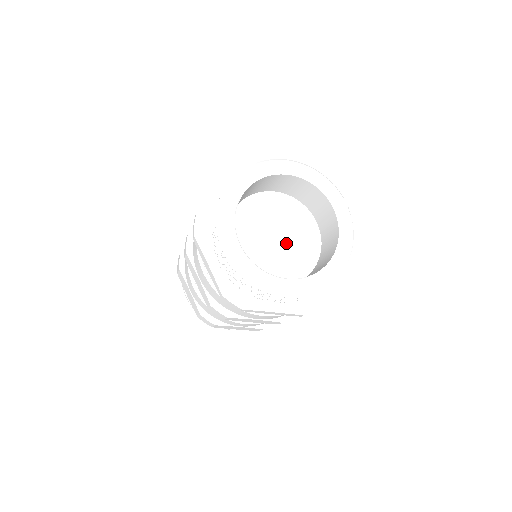
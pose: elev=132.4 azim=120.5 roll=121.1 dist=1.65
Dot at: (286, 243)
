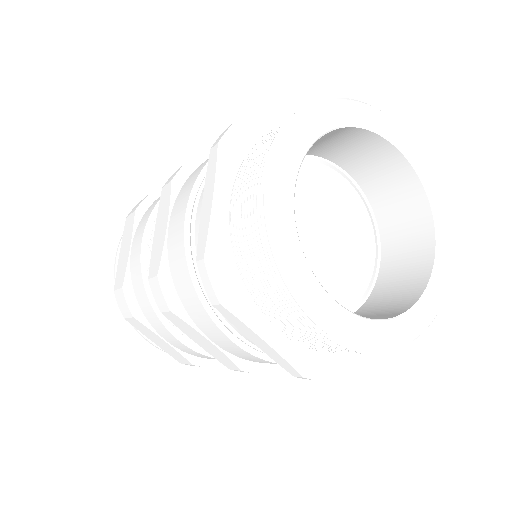
Dot at: (335, 236)
